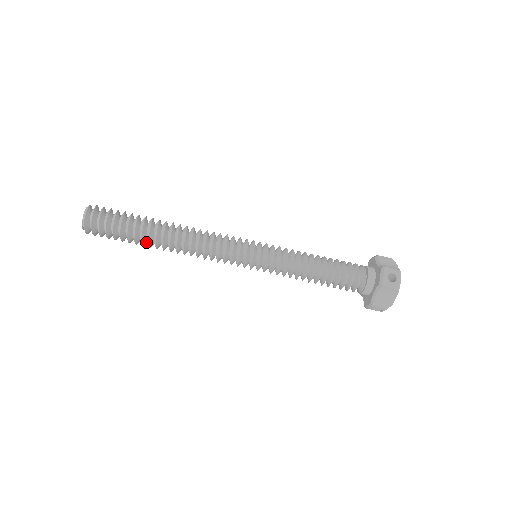
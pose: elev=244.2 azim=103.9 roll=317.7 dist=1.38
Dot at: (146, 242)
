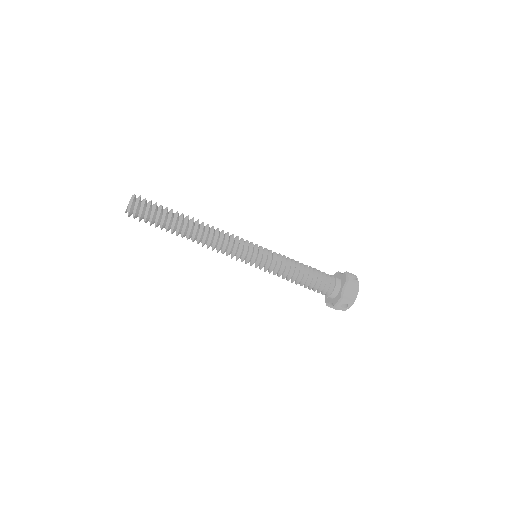
Dot at: (175, 230)
